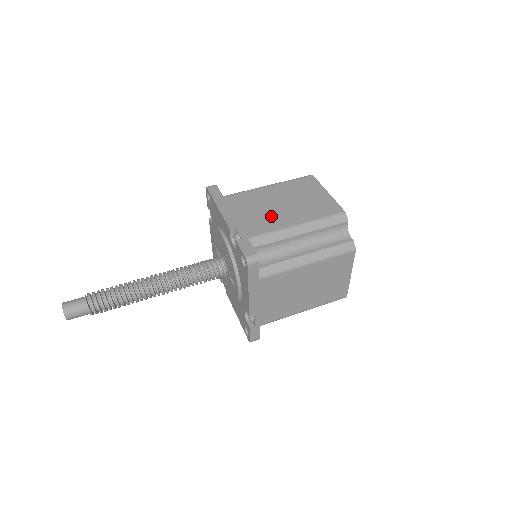
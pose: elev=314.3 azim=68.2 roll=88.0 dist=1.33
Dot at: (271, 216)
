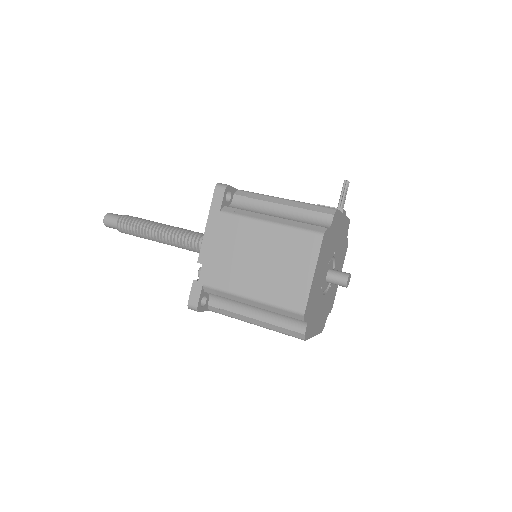
Dot at: (238, 271)
